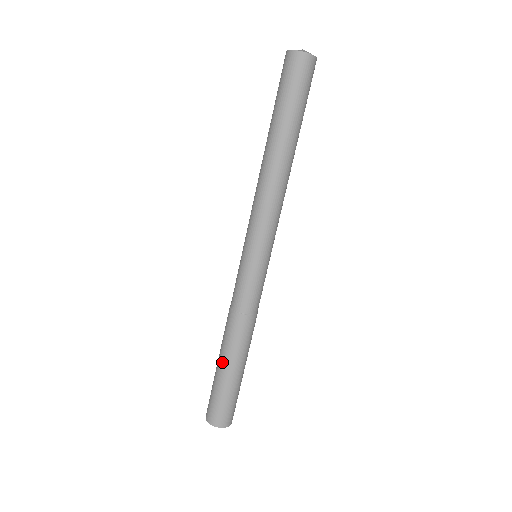
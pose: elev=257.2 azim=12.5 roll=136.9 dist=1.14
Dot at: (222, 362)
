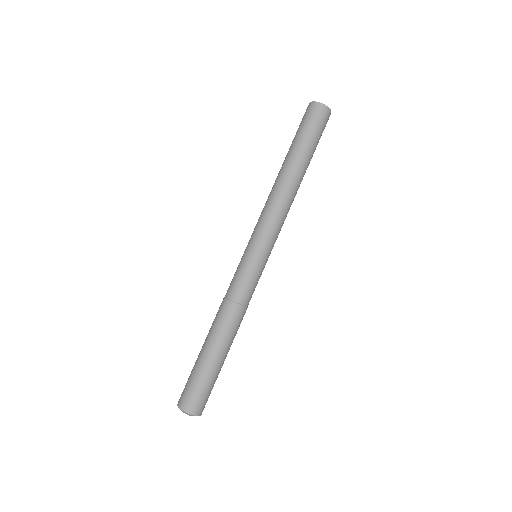
Dot at: (203, 344)
